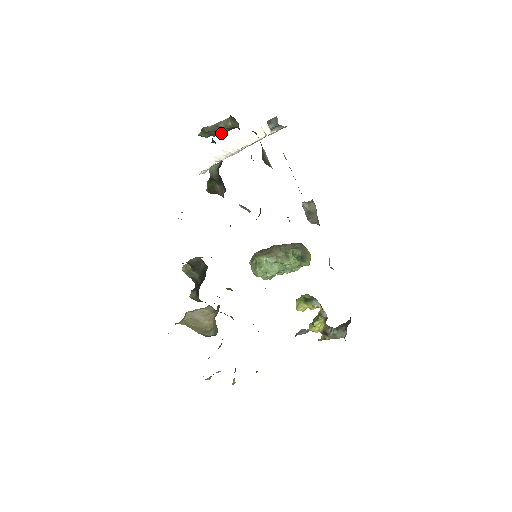
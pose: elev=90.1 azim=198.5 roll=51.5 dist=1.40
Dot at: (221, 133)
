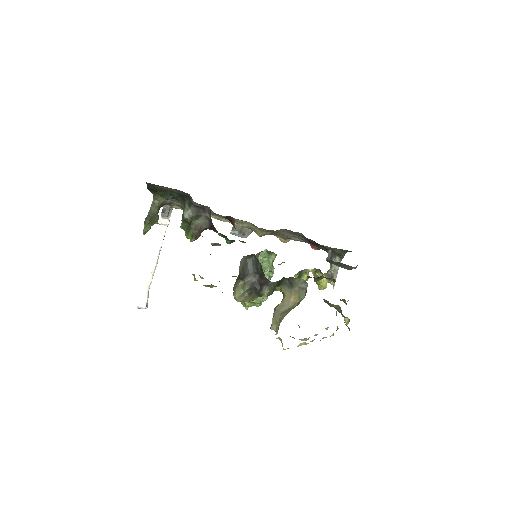
Dot at: (156, 217)
